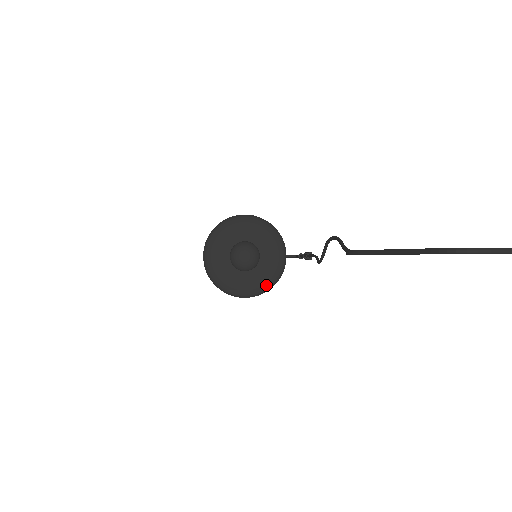
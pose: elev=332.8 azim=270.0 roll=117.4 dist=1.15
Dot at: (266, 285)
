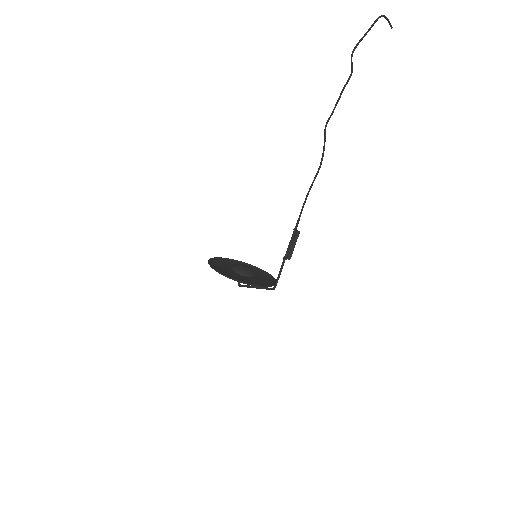
Dot at: (270, 285)
